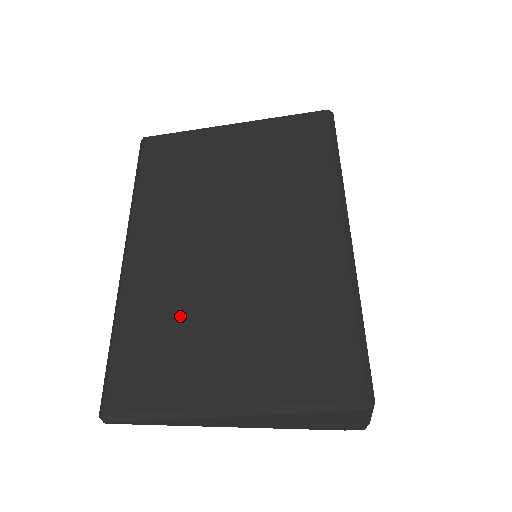
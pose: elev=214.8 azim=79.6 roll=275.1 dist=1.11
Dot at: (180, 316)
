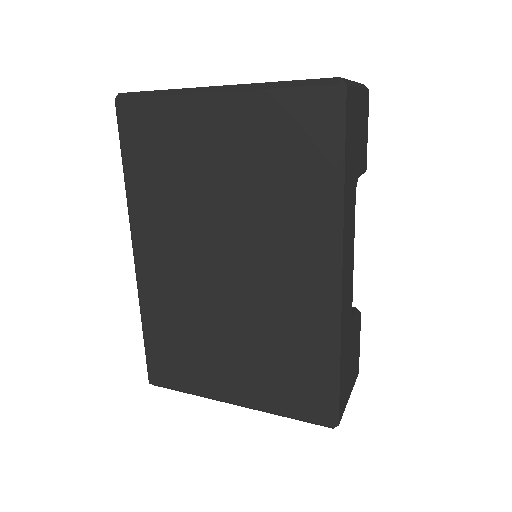
Dot at: (189, 328)
